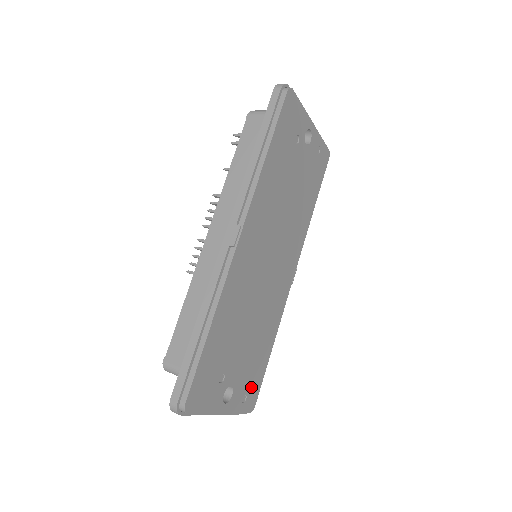
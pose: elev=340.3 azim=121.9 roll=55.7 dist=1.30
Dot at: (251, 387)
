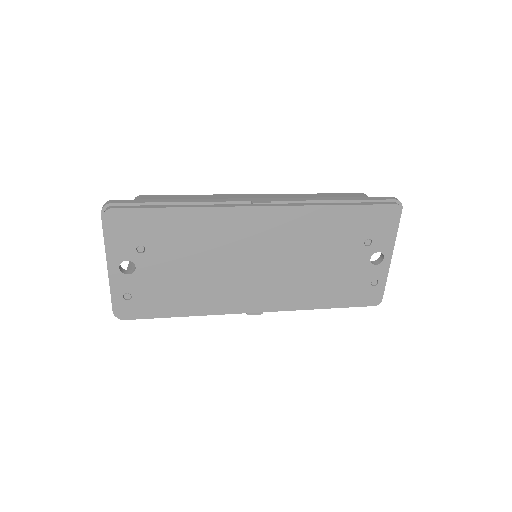
Dot at: (140, 302)
